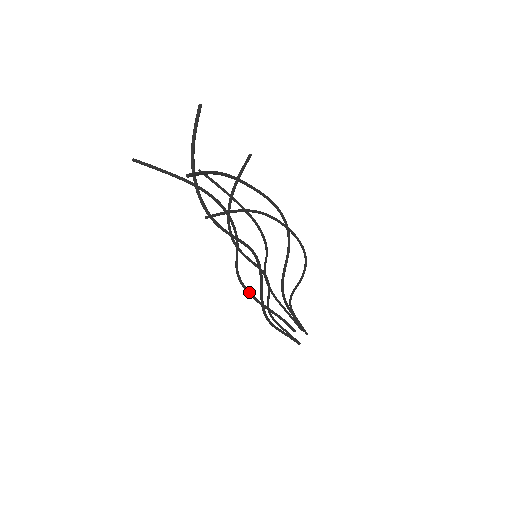
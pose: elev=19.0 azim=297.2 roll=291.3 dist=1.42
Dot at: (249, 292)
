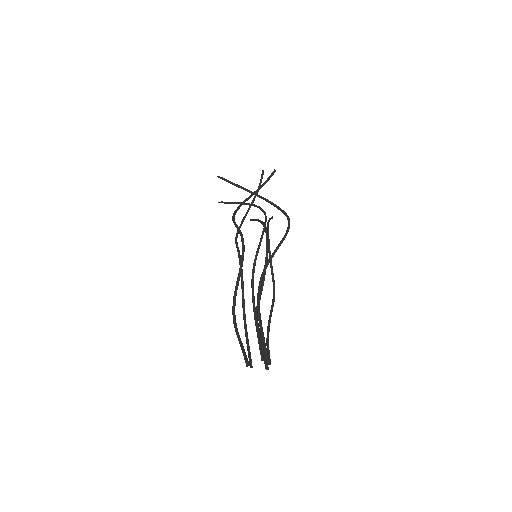
Dot at: occluded
